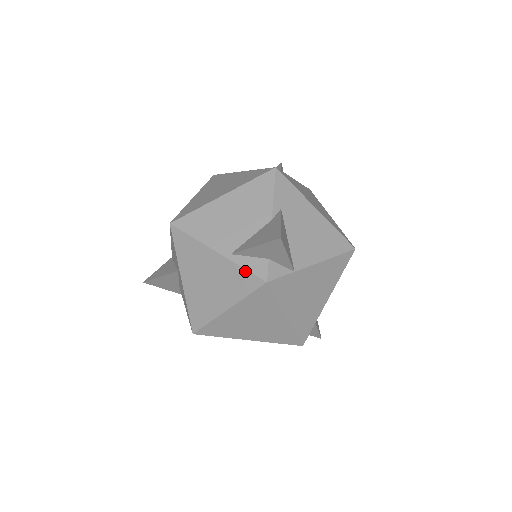
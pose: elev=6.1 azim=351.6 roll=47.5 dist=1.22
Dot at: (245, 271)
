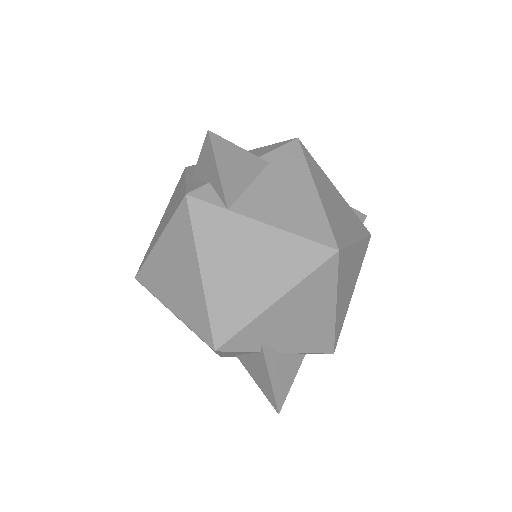
Dot at: (184, 189)
